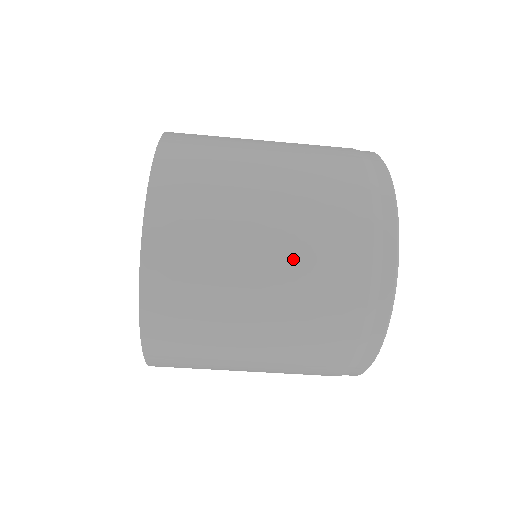
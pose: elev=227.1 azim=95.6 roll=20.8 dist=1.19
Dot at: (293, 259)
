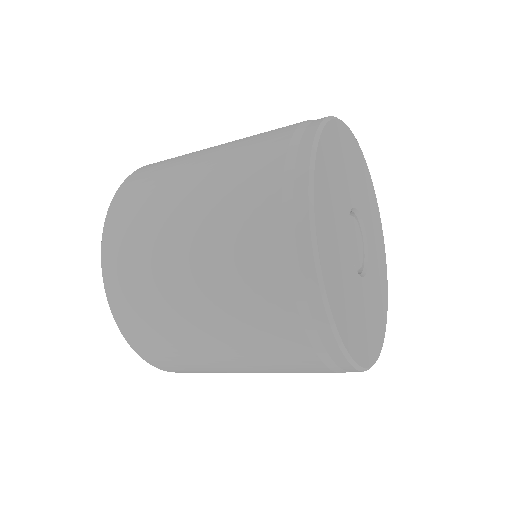
Dot at: (230, 330)
